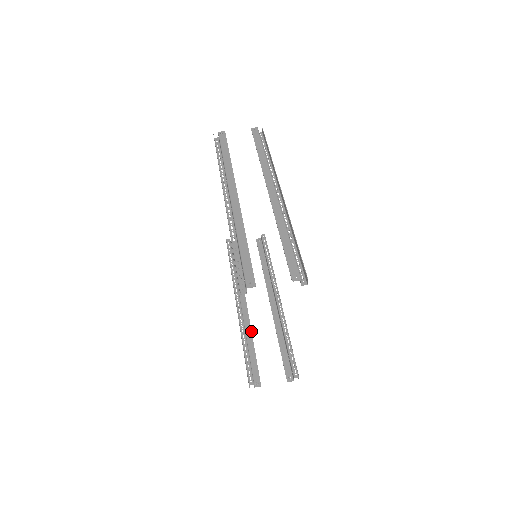
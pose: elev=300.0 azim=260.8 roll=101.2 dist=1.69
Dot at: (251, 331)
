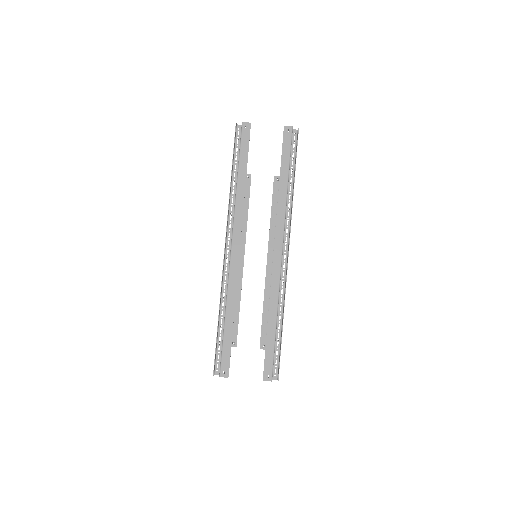
Dot at: occluded
